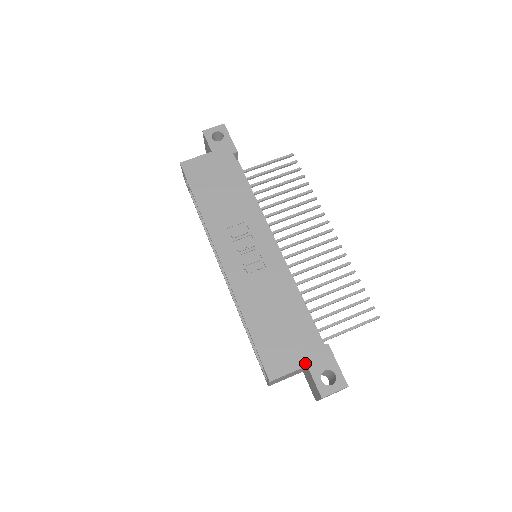
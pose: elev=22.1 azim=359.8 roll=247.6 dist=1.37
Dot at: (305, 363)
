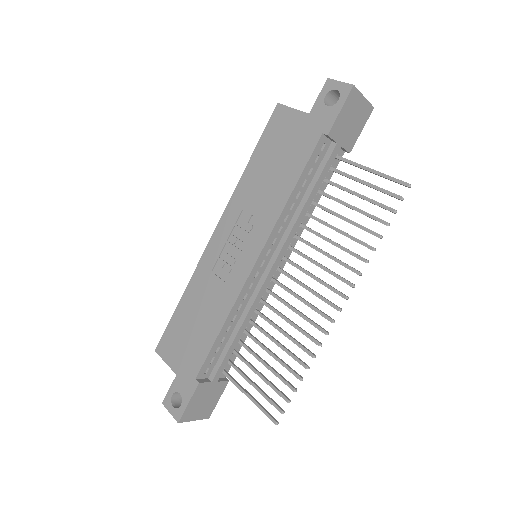
Dot at: (177, 371)
